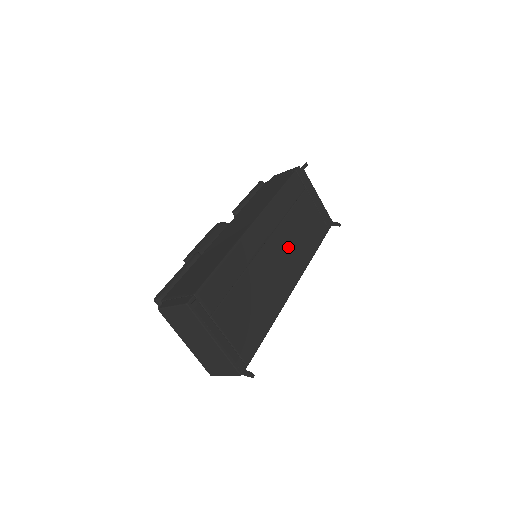
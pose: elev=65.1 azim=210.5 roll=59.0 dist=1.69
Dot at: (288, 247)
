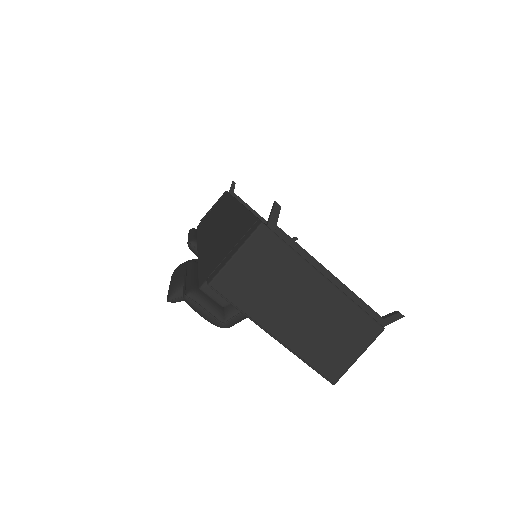
Dot at: occluded
